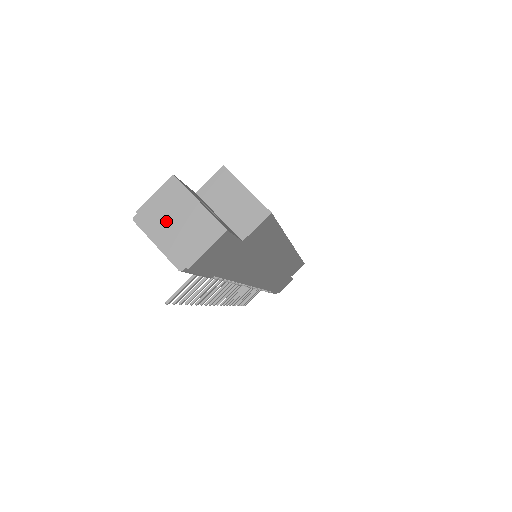
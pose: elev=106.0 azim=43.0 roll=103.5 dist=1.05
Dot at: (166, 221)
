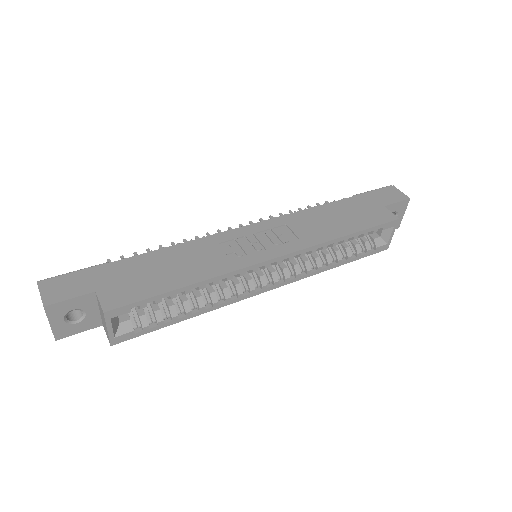
Dot at: occluded
